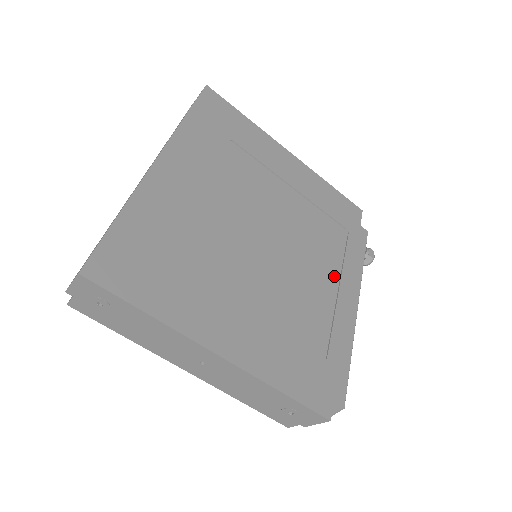
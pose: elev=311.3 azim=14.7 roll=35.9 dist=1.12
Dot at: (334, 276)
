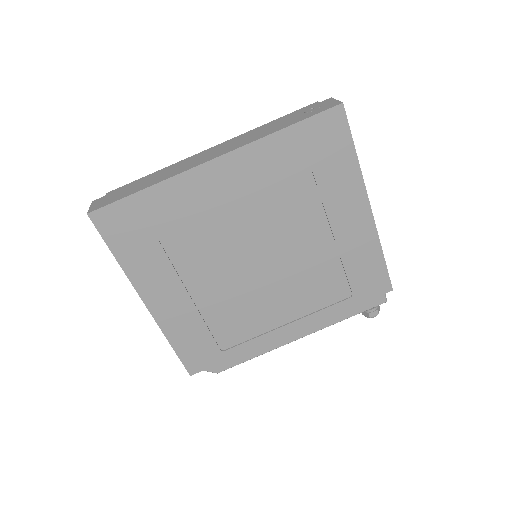
Dot at: (294, 315)
